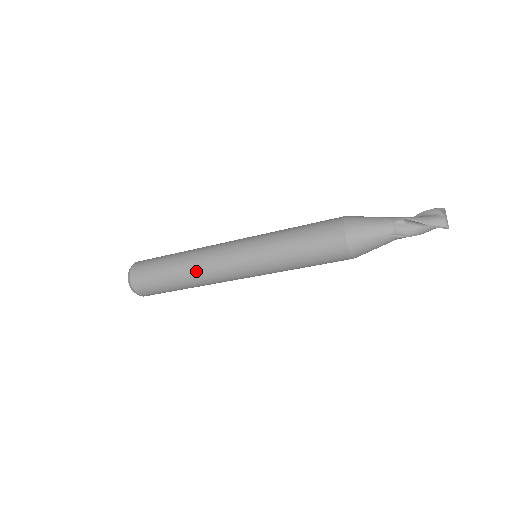
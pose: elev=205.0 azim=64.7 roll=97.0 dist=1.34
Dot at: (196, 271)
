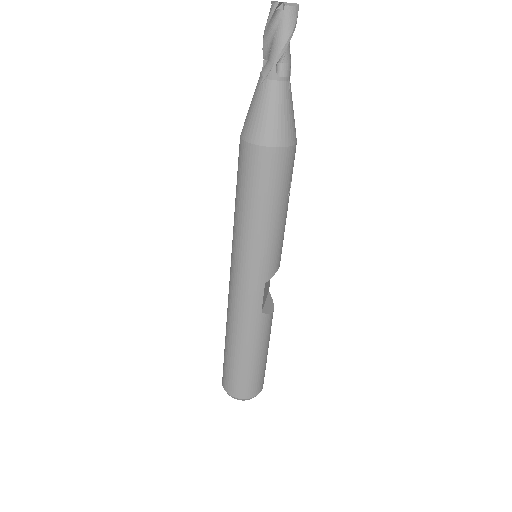
Dot at: (228, 317)
